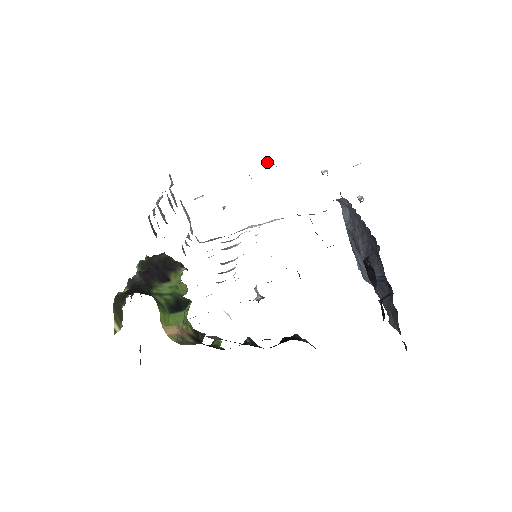
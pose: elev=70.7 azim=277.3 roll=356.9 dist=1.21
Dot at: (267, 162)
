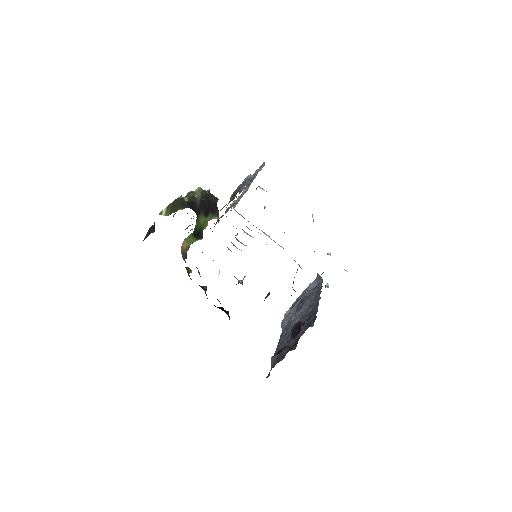
Dot at: (312, 216)
